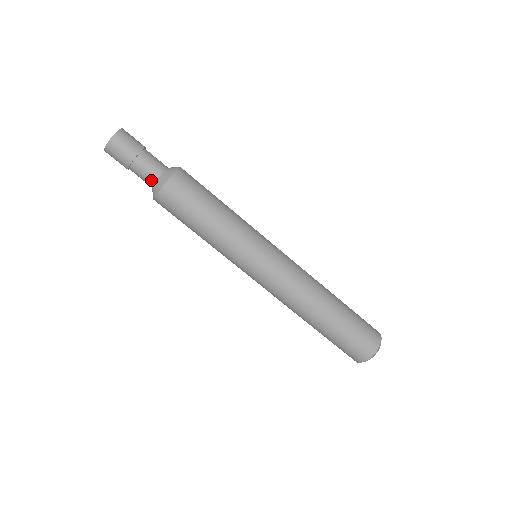
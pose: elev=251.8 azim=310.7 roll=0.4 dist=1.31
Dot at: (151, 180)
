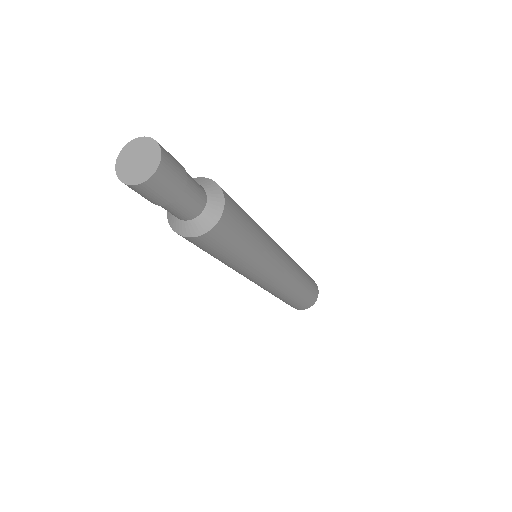
Dot at: (173, 214)
